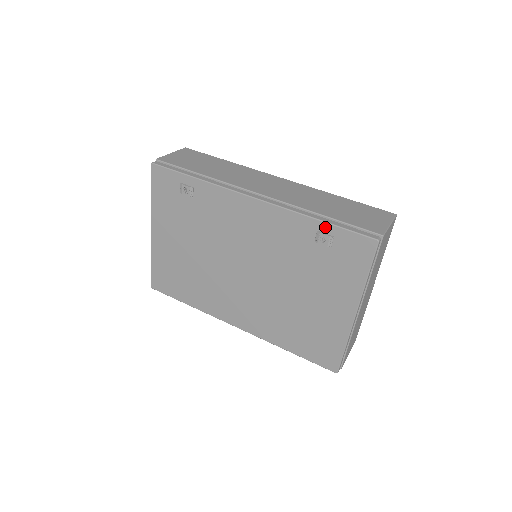
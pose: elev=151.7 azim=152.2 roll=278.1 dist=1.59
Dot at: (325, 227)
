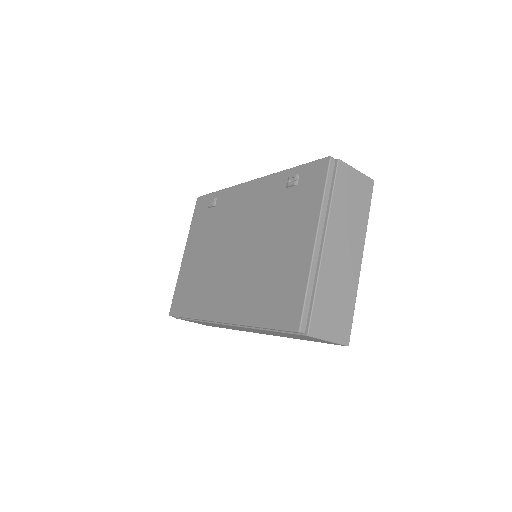
Dot at: (294, 171)
